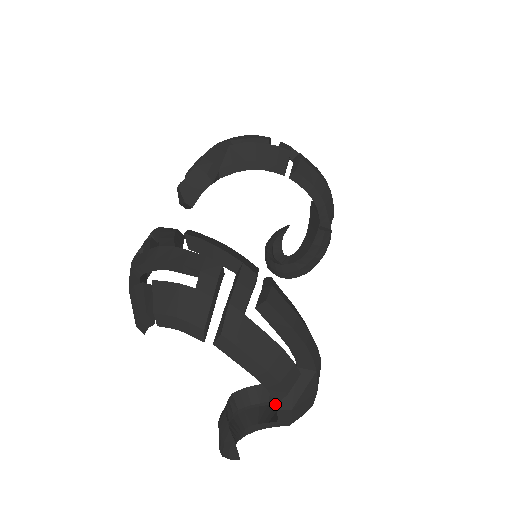
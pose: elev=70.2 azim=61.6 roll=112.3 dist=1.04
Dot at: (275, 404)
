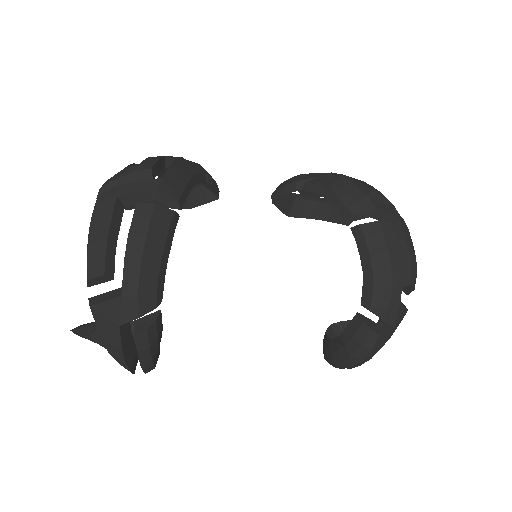
Dot at: occluded
